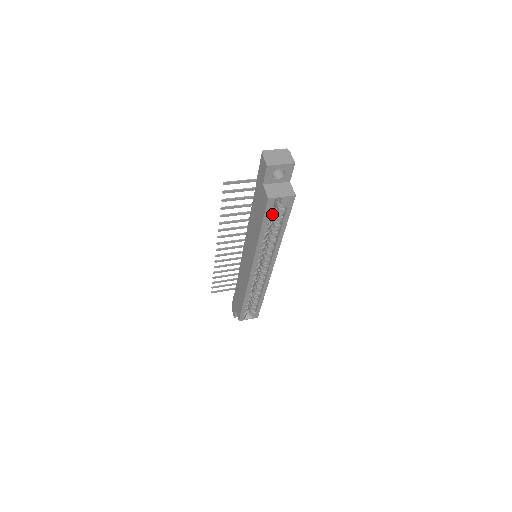
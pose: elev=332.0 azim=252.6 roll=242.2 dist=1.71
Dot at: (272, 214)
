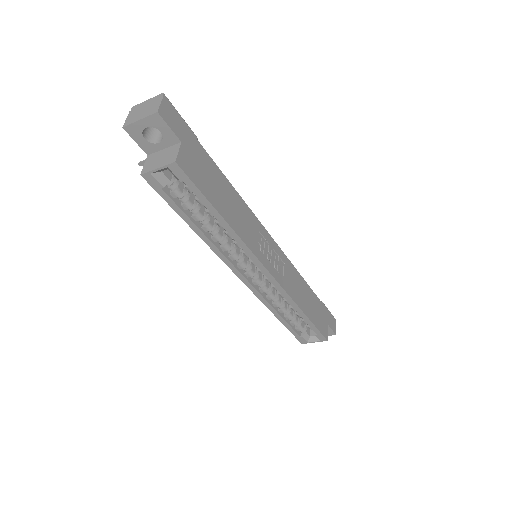
Dot at: occluded
